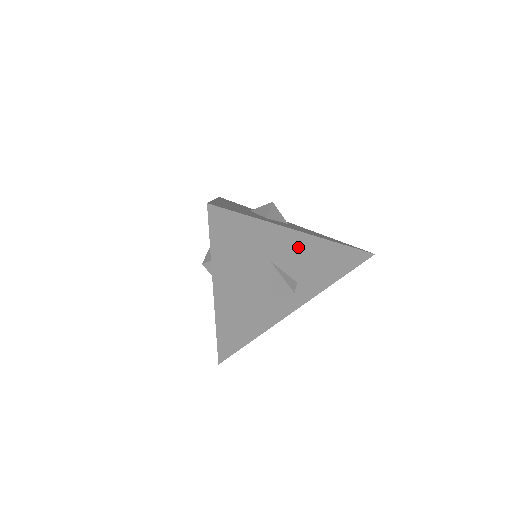
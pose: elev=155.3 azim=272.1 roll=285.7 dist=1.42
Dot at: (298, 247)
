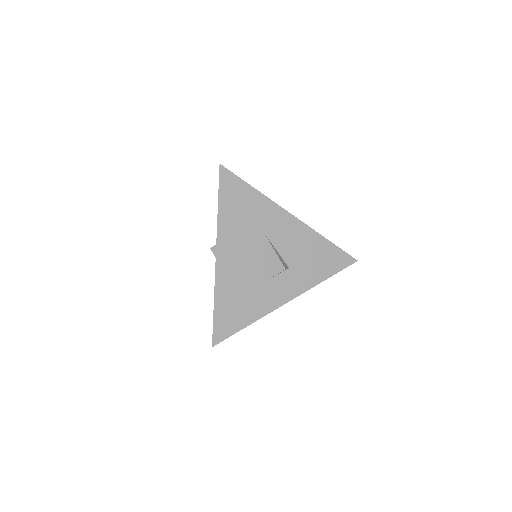
Dot at: (289, 229)
